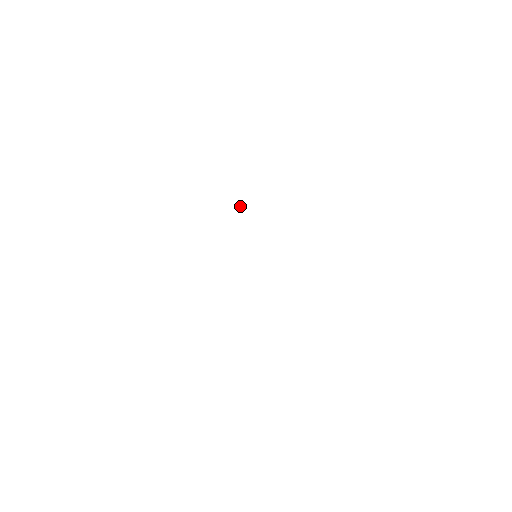
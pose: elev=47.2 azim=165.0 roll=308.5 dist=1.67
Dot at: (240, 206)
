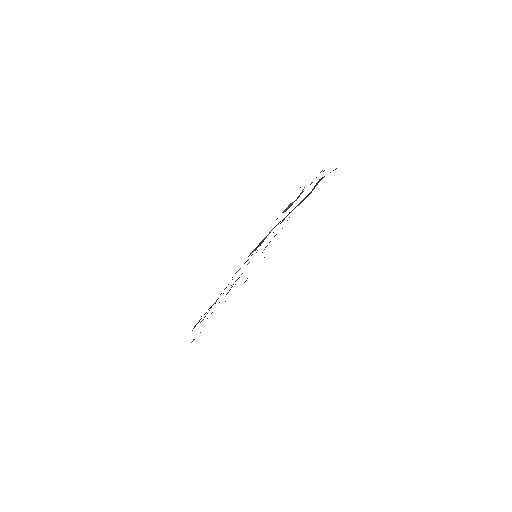
Dot at: occluded
